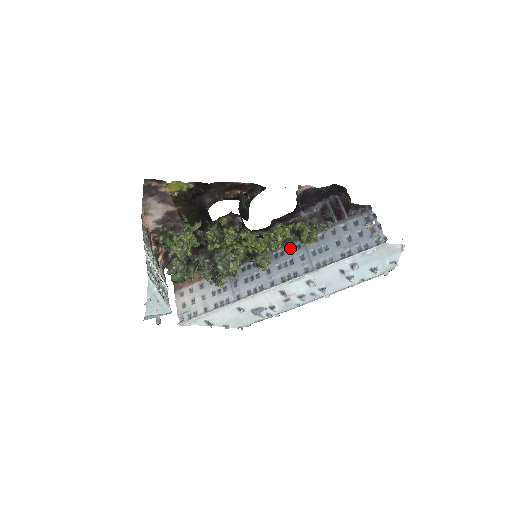
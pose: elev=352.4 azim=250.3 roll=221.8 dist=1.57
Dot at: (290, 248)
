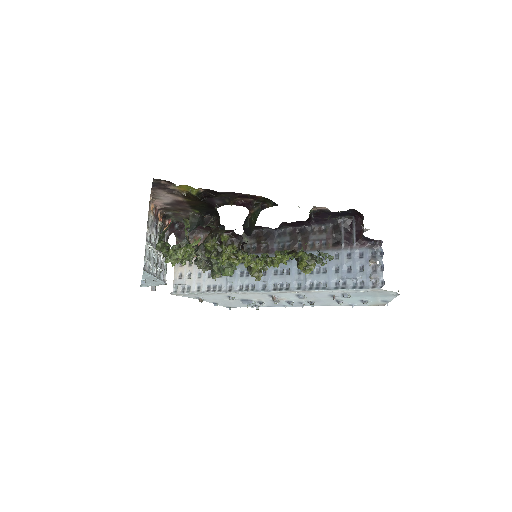
Dot at: occluded
